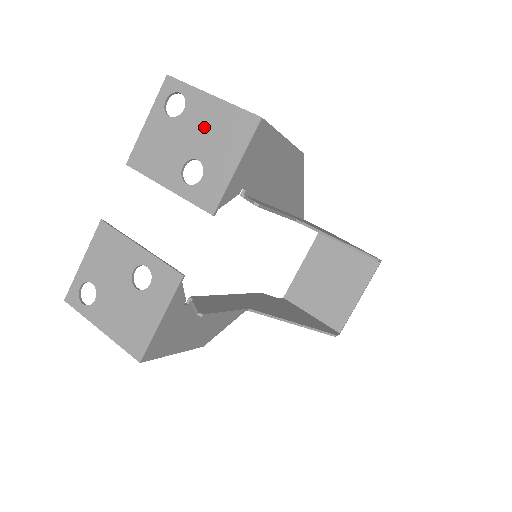
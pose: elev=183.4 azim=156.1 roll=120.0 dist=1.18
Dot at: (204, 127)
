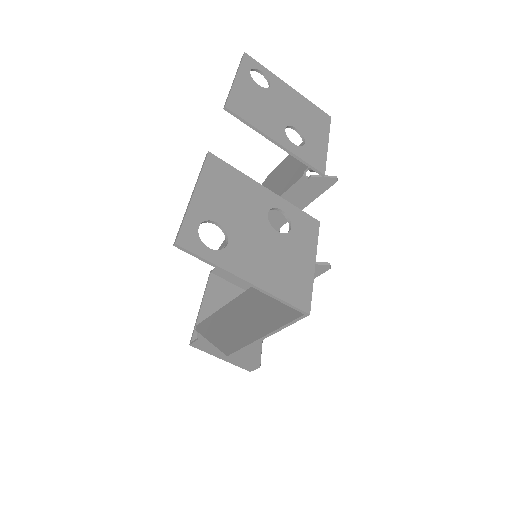
Dot at: (292, 106)
